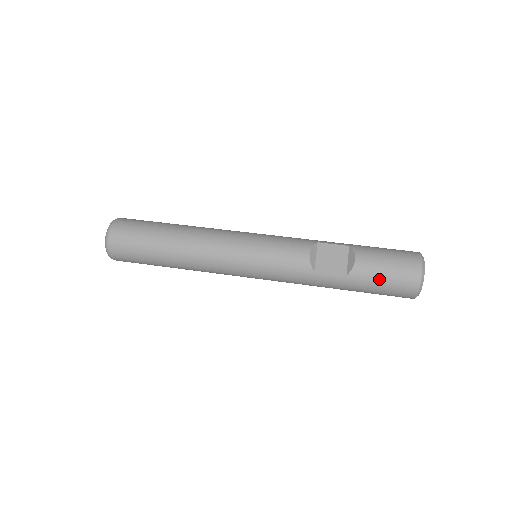
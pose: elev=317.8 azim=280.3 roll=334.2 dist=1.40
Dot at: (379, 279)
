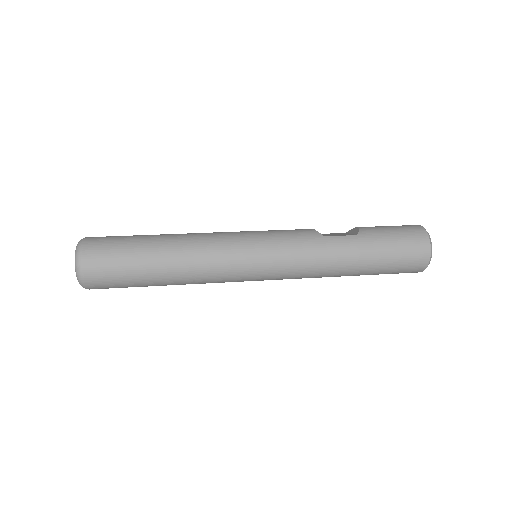
Dot at: (388, 233)
